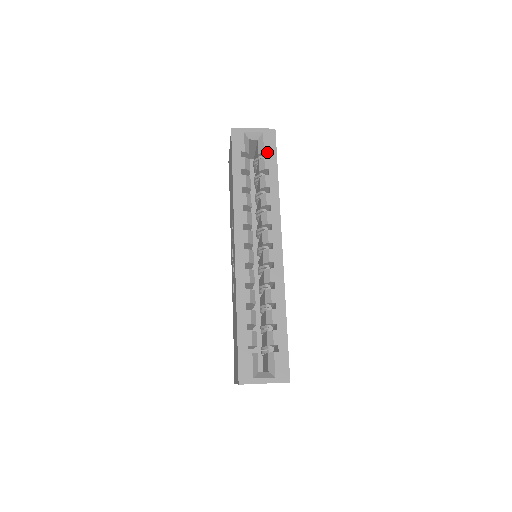
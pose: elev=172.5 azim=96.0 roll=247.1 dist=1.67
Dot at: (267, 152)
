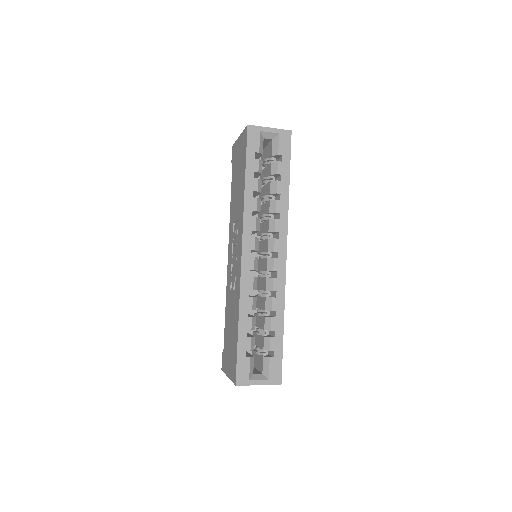
Dot at: (281, 155)
